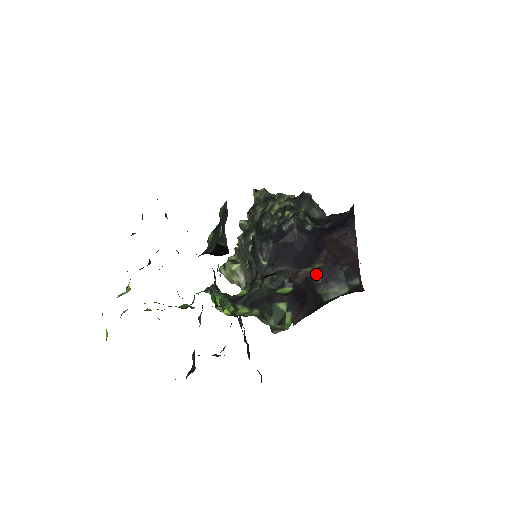
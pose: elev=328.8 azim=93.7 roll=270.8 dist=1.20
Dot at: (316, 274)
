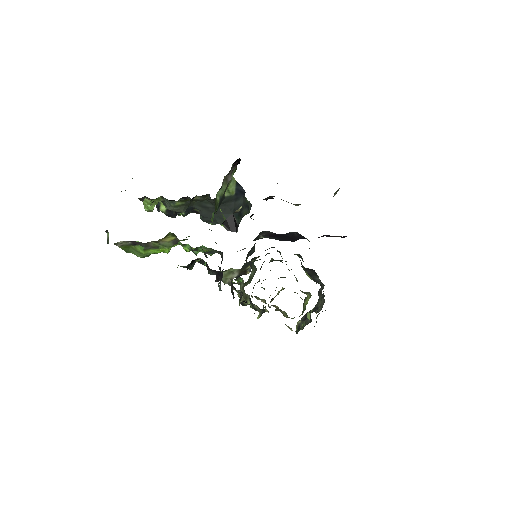
Dot at: occluded
